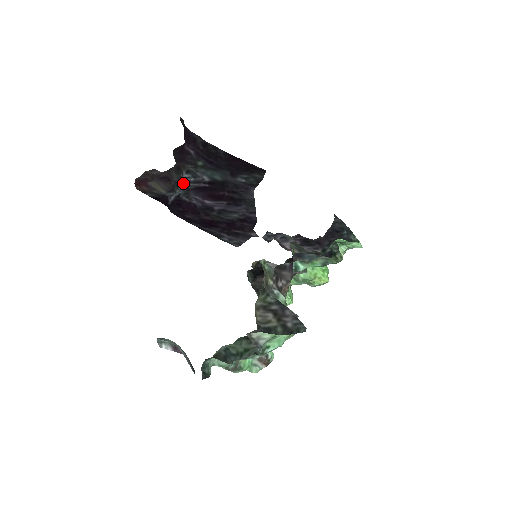
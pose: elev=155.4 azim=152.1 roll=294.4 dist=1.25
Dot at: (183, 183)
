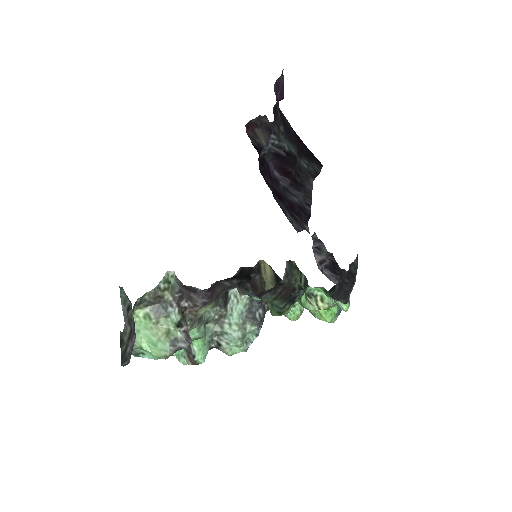
Dot at: (269, 143)
